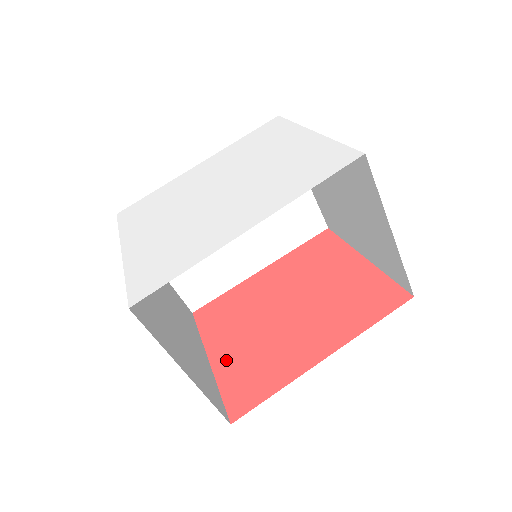
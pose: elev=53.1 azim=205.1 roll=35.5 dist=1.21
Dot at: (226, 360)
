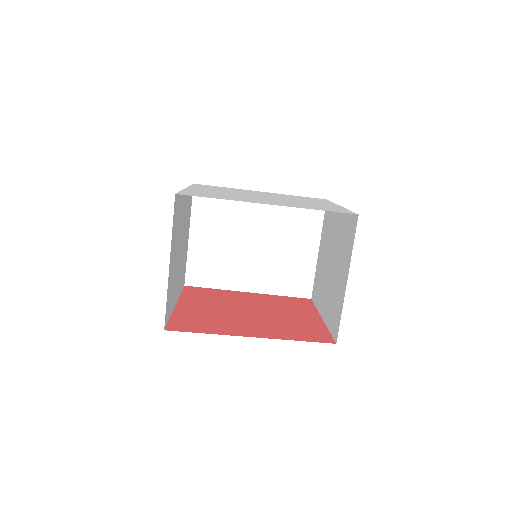
Dot at: (187, 309)
